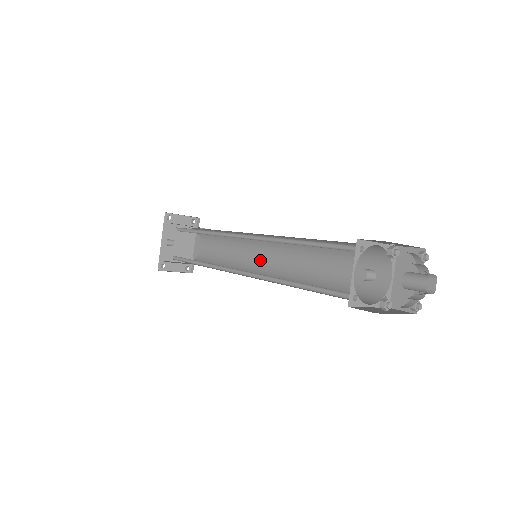
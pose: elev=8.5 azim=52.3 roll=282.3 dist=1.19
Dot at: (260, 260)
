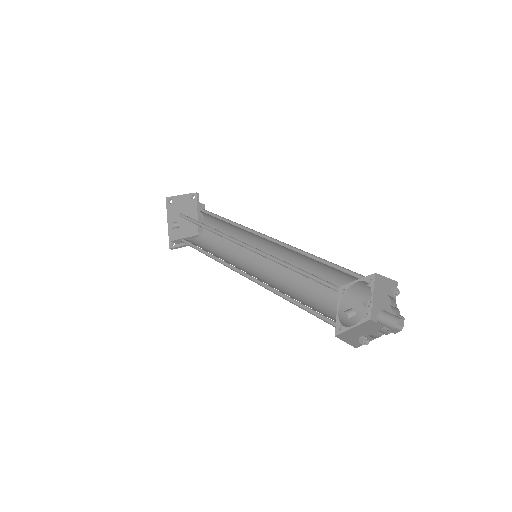
Dot at: occluded
